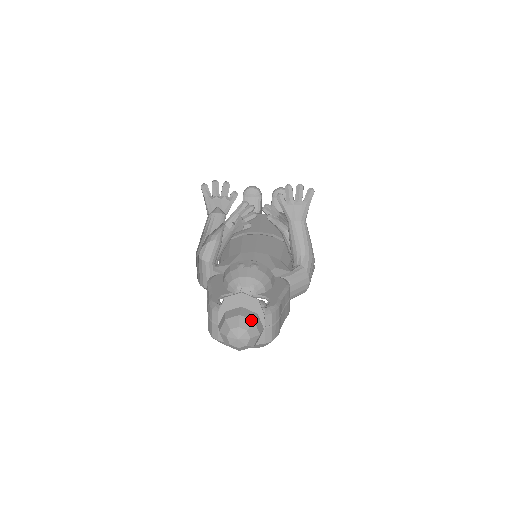
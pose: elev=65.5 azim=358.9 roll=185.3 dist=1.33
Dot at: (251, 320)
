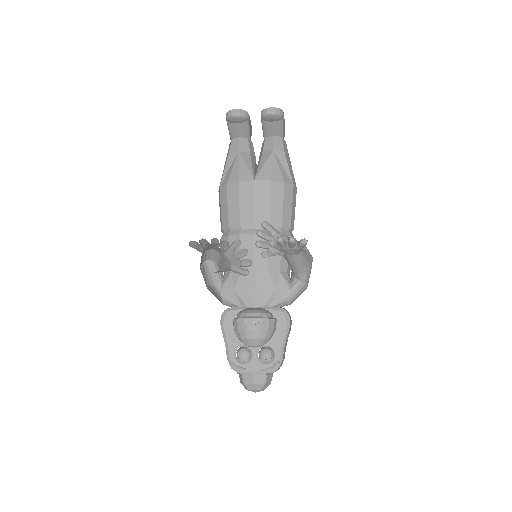
Dot at: (263, 384)
